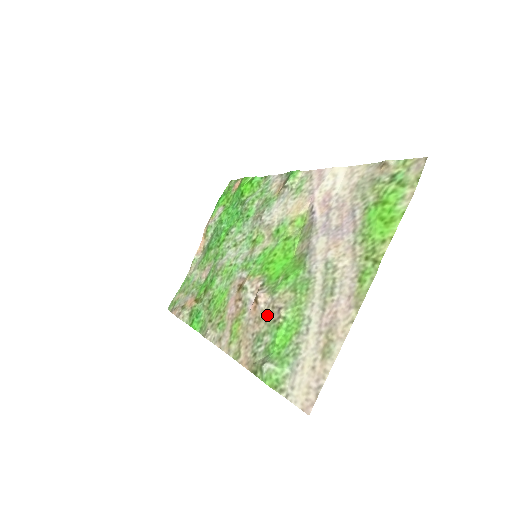
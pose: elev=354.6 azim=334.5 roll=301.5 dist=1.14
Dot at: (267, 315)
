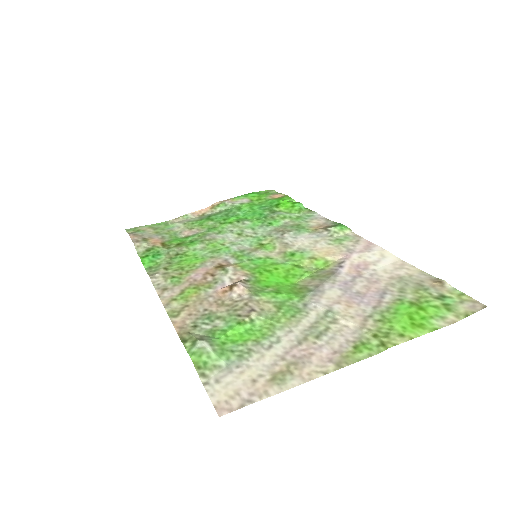
Dot at: (234, 306)
